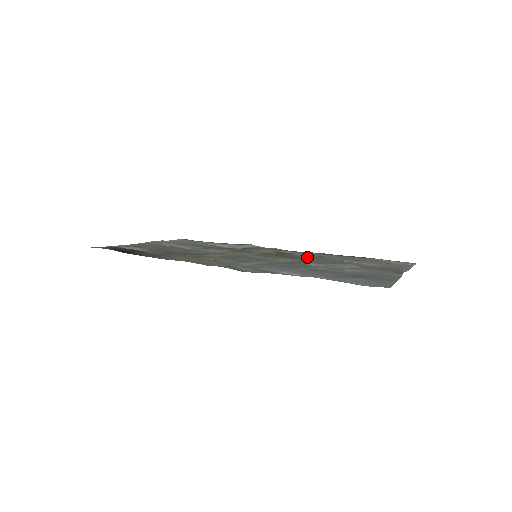
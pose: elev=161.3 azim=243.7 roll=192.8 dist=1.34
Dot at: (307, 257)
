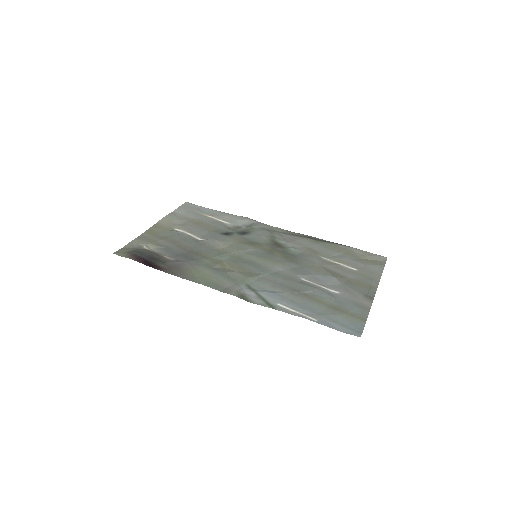
Dot at: (298, 255)
